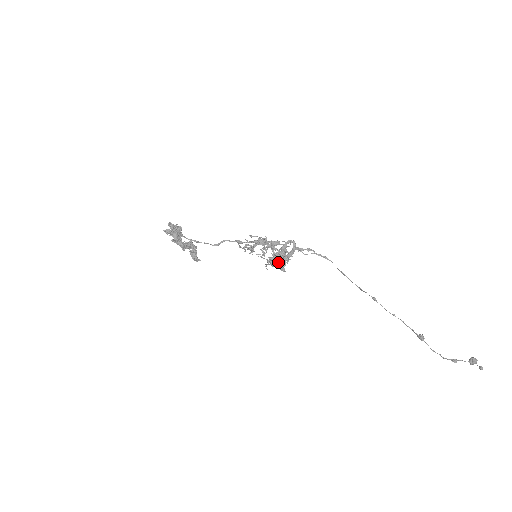
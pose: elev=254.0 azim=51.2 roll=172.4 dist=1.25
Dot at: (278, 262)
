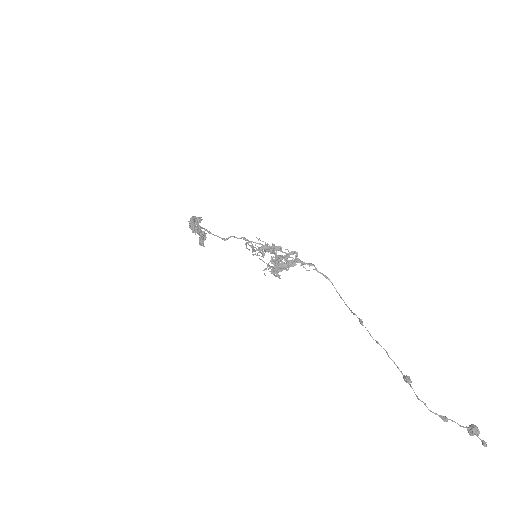
Dot at: occluded
